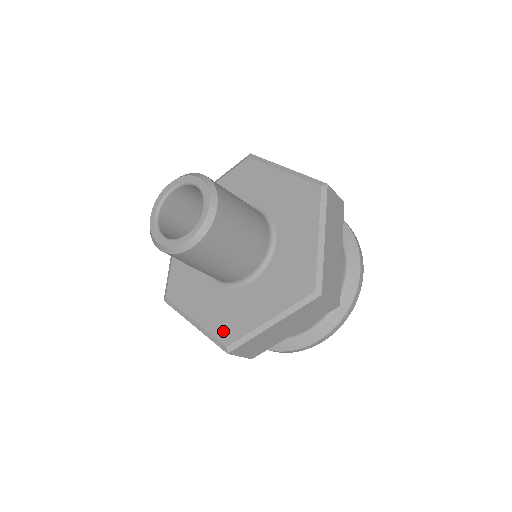
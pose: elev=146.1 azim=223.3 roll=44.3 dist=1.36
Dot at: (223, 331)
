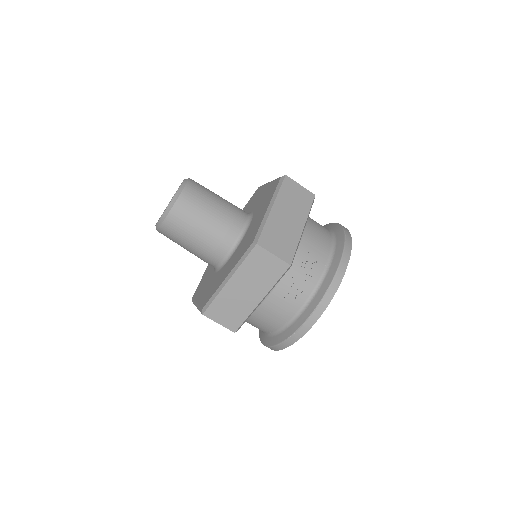
Dot at: (205, 300)
